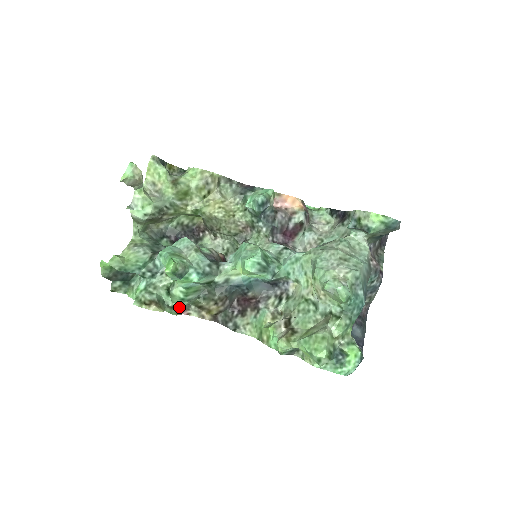
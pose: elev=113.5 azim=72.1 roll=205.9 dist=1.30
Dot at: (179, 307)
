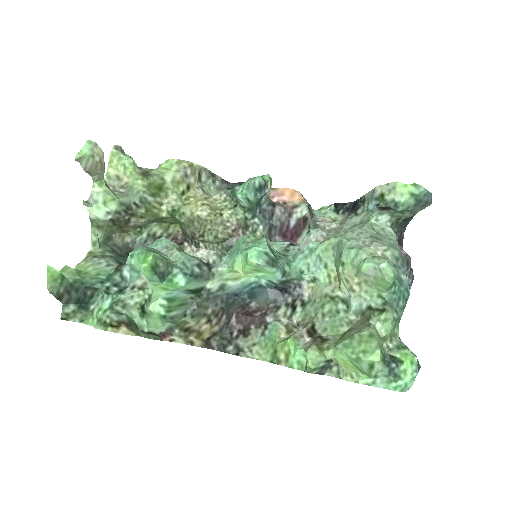
Dot at: (158, 332)
